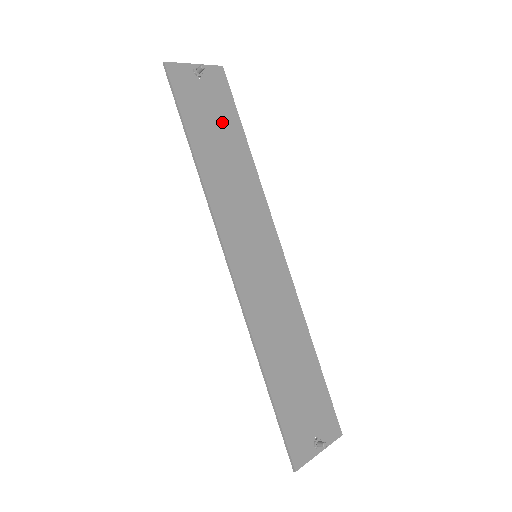
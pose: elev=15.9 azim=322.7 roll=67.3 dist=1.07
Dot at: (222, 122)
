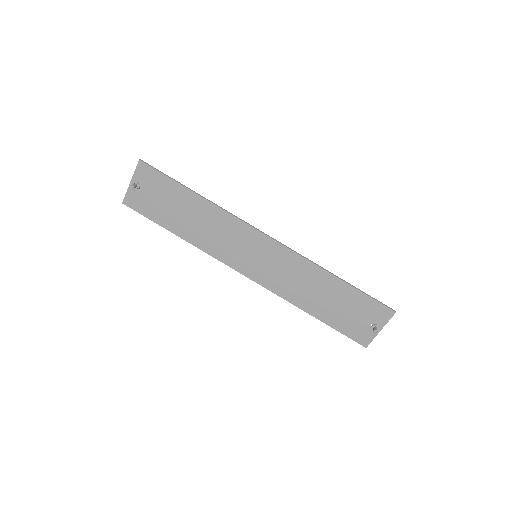
Dot at: (172, 198)
